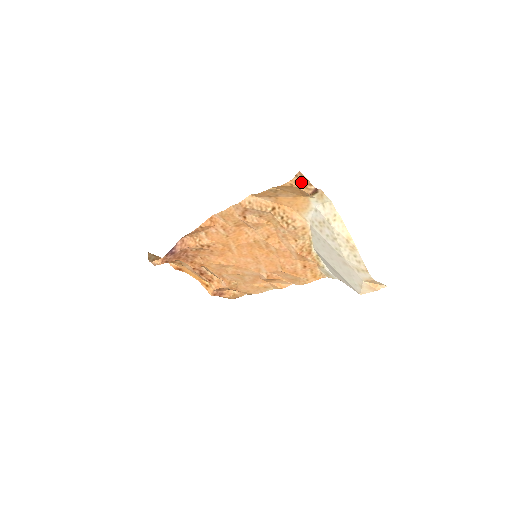
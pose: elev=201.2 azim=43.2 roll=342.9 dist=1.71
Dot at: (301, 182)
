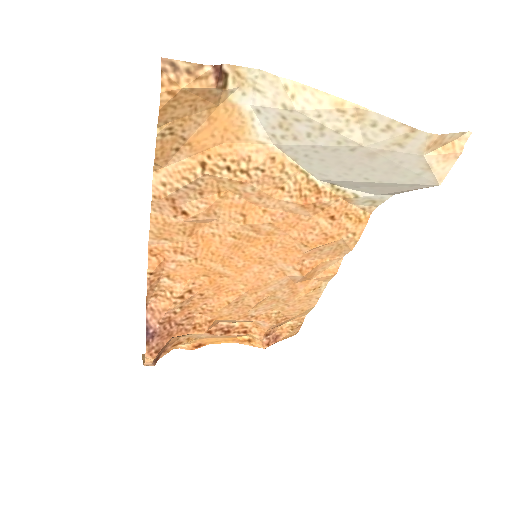
Dot at: (181, 75)
